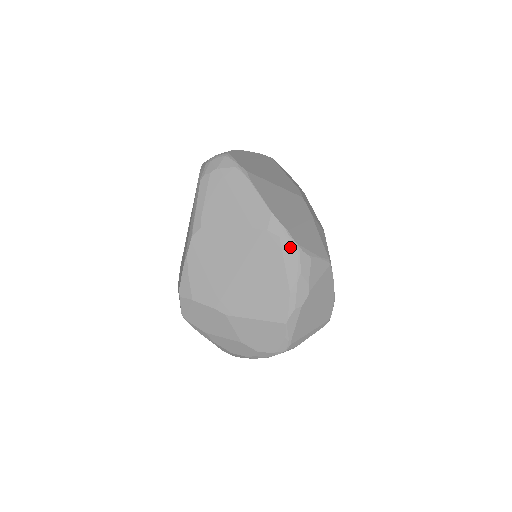
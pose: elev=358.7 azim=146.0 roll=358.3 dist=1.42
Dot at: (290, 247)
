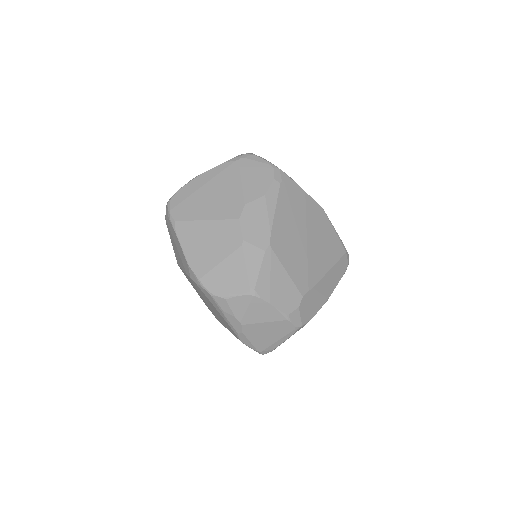
Dot at: (206, 292)
